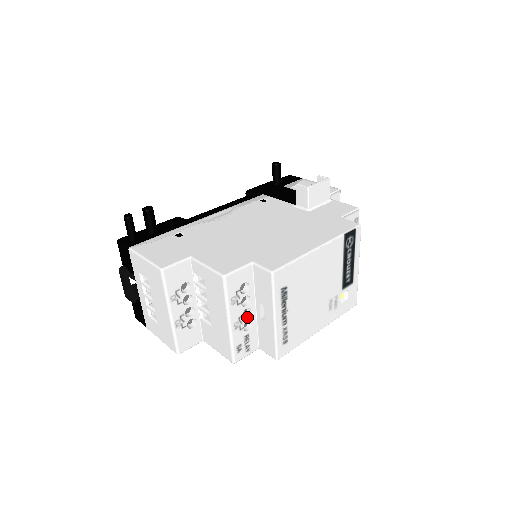
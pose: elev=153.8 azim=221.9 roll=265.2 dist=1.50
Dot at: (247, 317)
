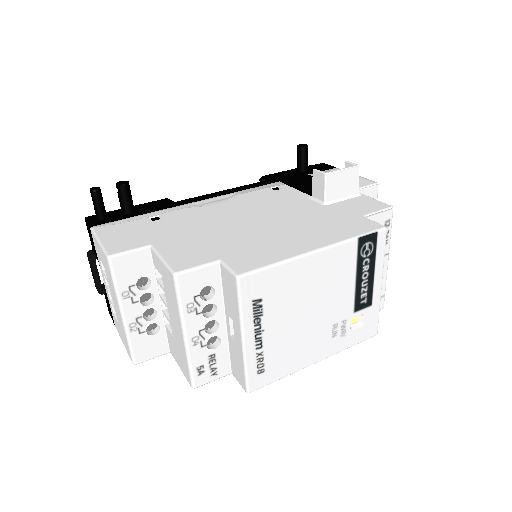
Dot at: (213, 331)
